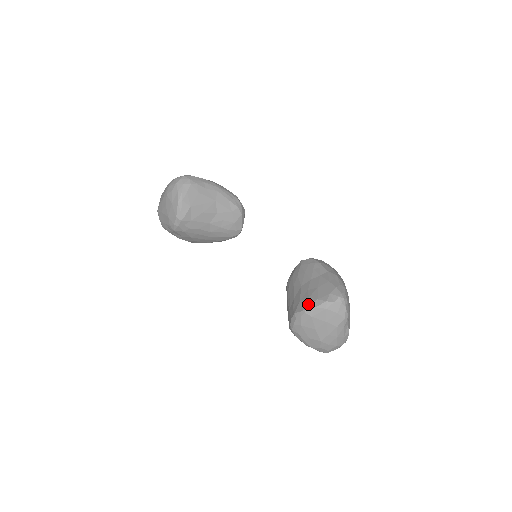
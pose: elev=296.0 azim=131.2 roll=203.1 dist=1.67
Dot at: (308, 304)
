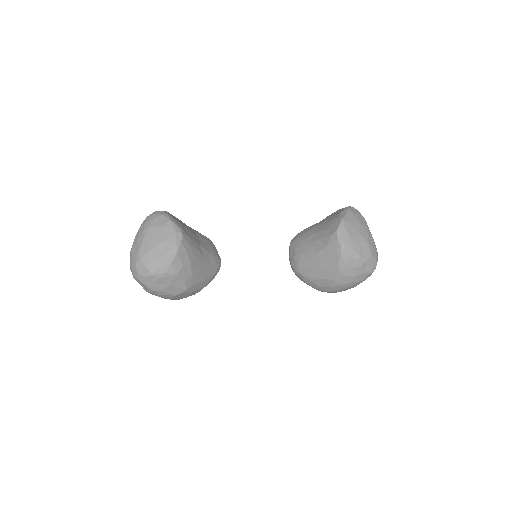
Dot at: (339, 217)
